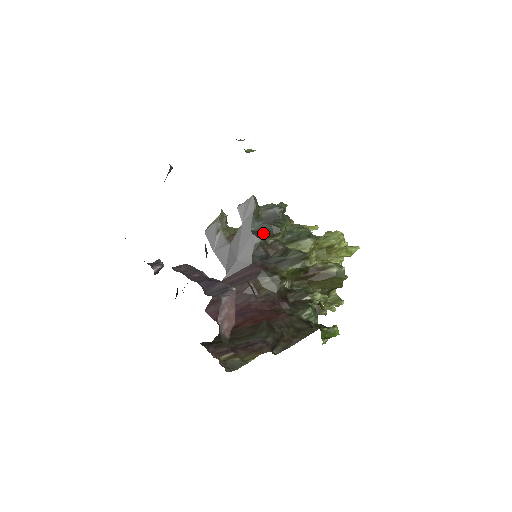
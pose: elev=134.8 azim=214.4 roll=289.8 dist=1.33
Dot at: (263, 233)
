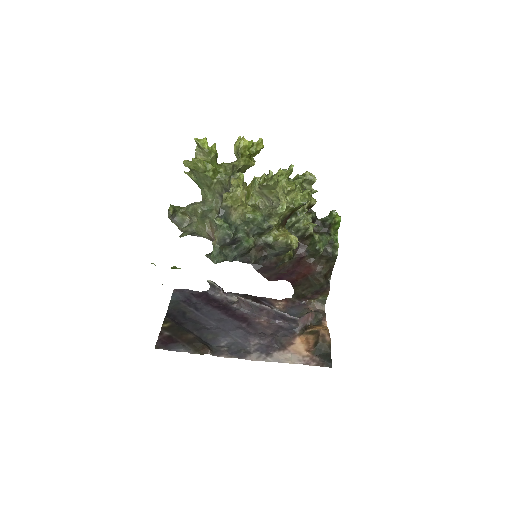
Dot at: (246, 256)
